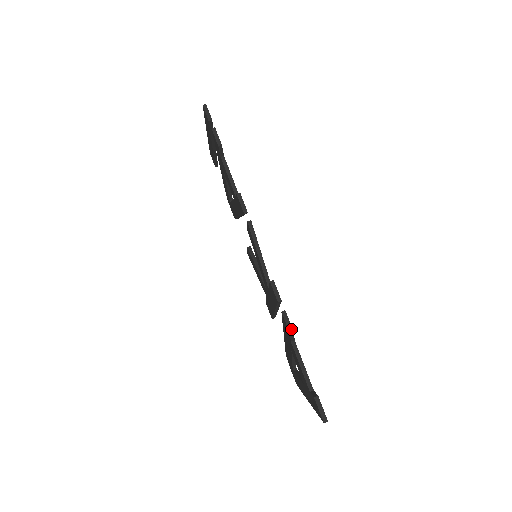
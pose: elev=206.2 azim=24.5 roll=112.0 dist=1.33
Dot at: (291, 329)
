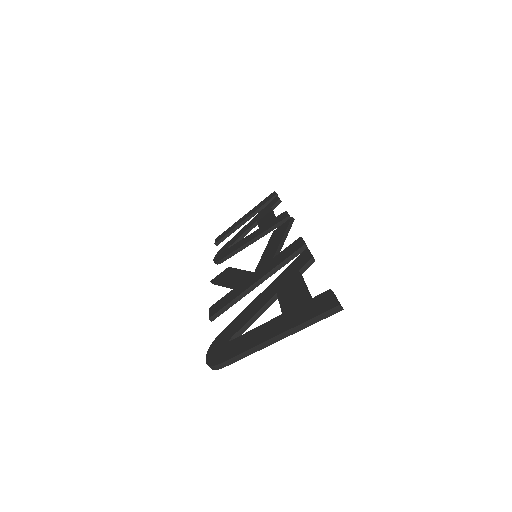
Dot at: occluded
